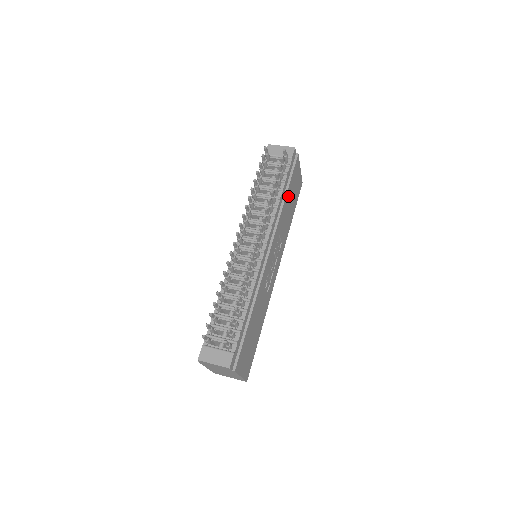
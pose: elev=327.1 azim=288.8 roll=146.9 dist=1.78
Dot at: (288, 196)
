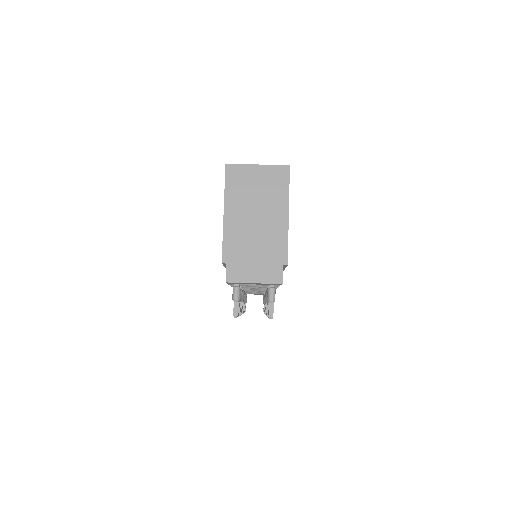
Dot at: occluded
